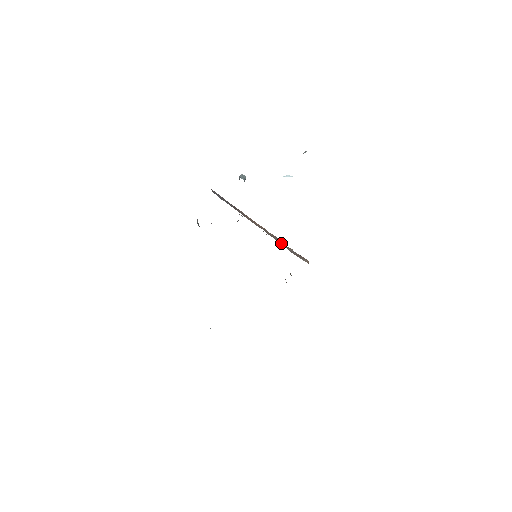
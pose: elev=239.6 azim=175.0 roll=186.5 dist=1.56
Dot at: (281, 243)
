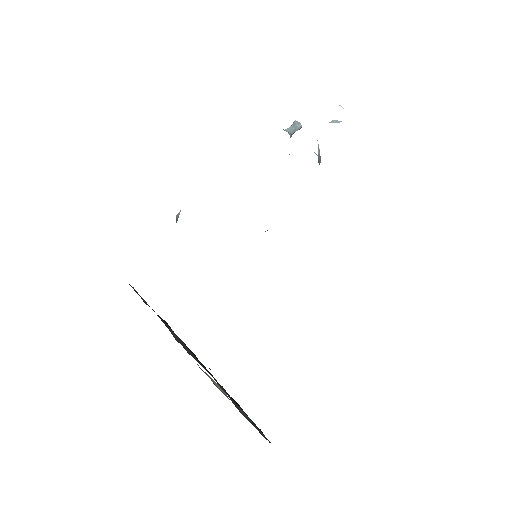
Dot at: occluded
